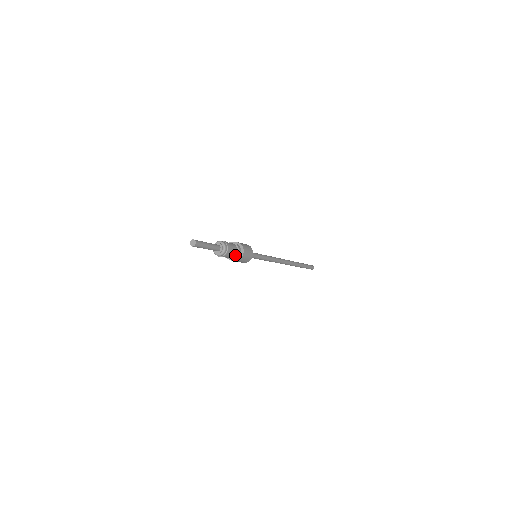
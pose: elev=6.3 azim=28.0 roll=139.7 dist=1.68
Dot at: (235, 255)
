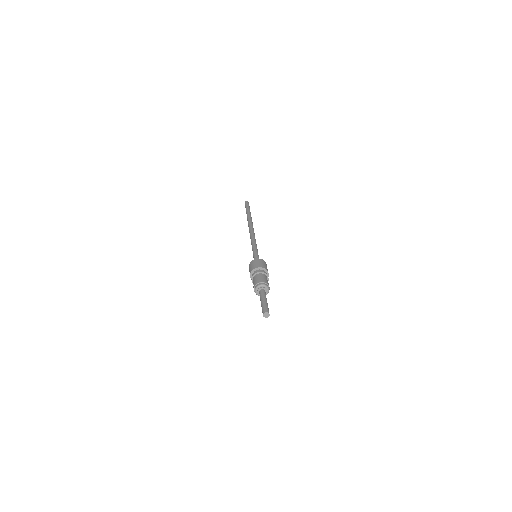
Dot at: occluded
